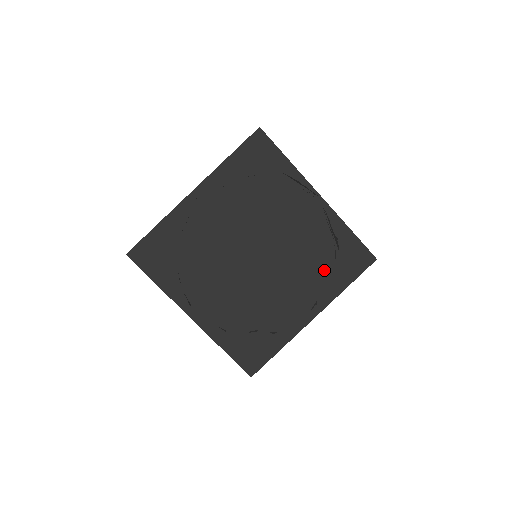
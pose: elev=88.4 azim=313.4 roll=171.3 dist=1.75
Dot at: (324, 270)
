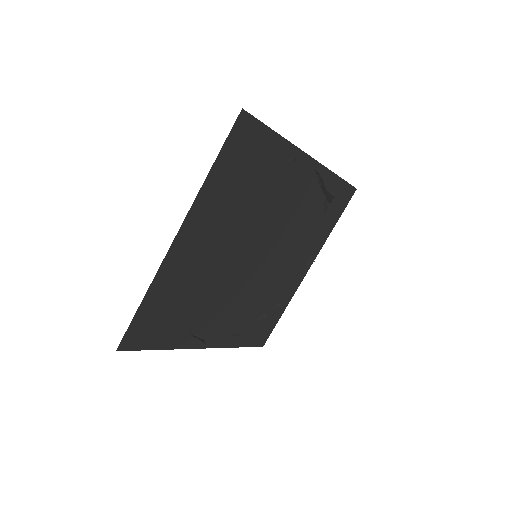
Dot at: (316, 227)
